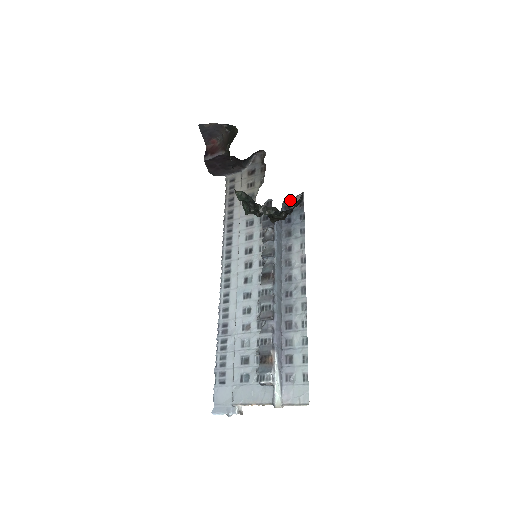
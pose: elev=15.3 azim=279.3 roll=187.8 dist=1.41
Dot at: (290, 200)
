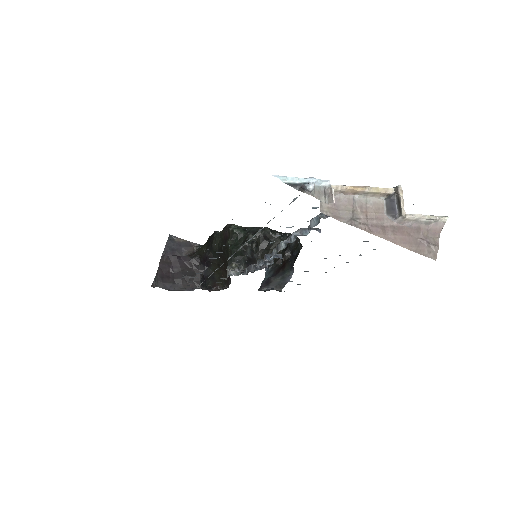
Dot at: (267, 290)
